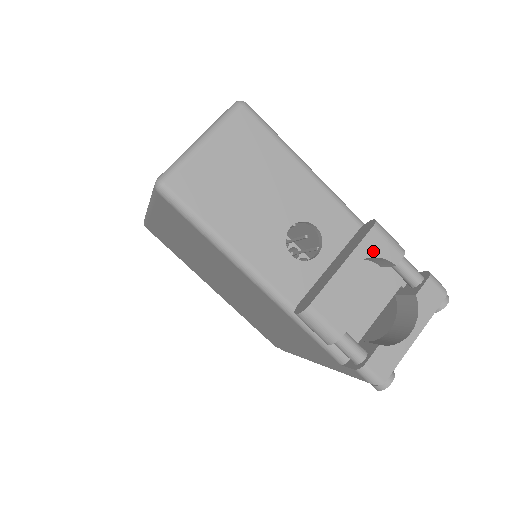
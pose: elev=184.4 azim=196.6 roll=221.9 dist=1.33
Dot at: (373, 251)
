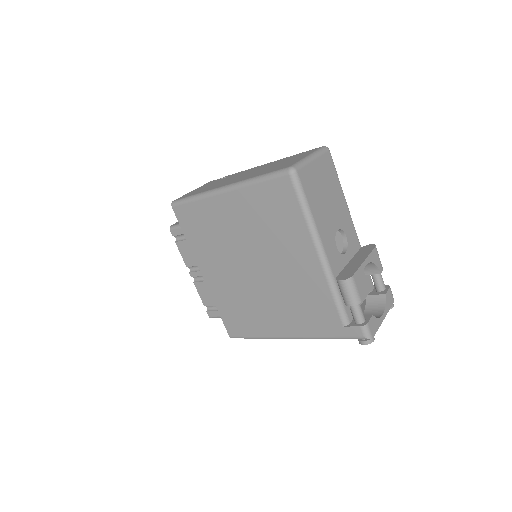
Dot at: (374, 260)
